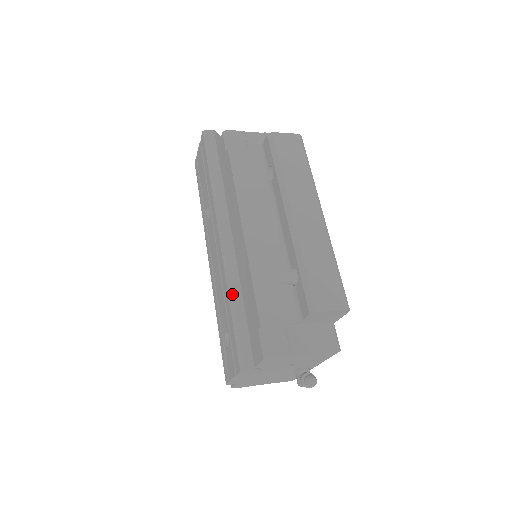
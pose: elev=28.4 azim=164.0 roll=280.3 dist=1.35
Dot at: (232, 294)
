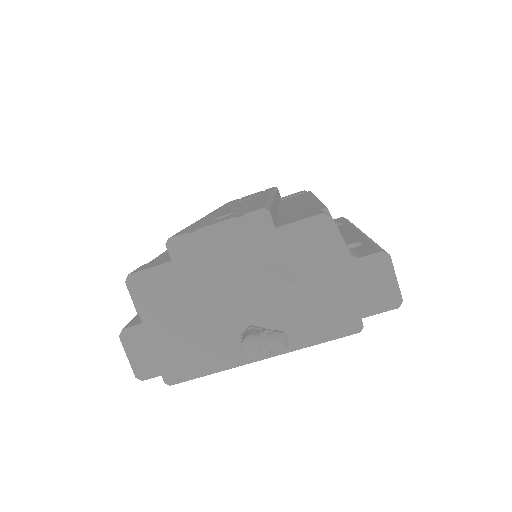
Dot at: (273, 201)
